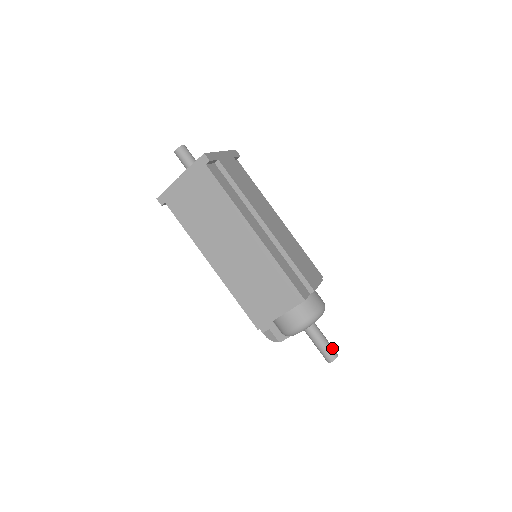
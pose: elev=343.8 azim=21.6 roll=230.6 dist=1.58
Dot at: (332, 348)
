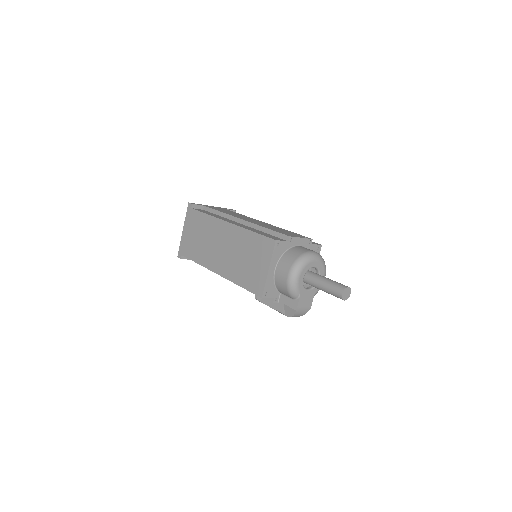
Dot at: (339, 283)
